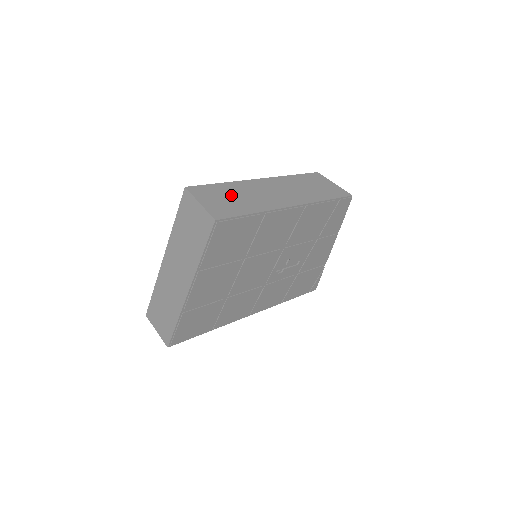
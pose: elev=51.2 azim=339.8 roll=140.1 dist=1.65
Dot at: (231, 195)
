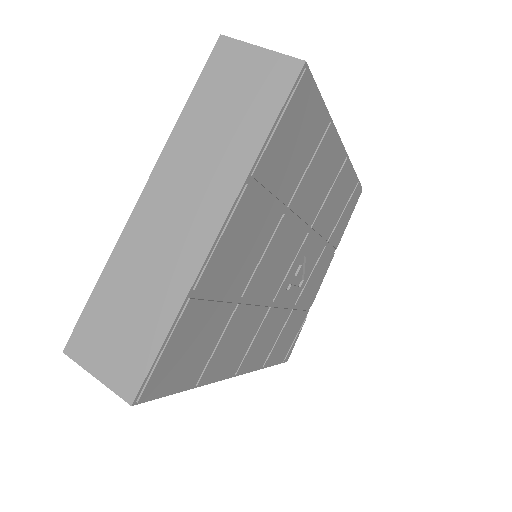
Dot at: occluded
